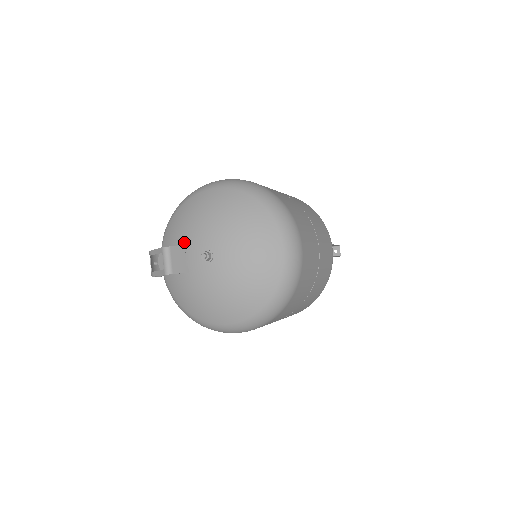
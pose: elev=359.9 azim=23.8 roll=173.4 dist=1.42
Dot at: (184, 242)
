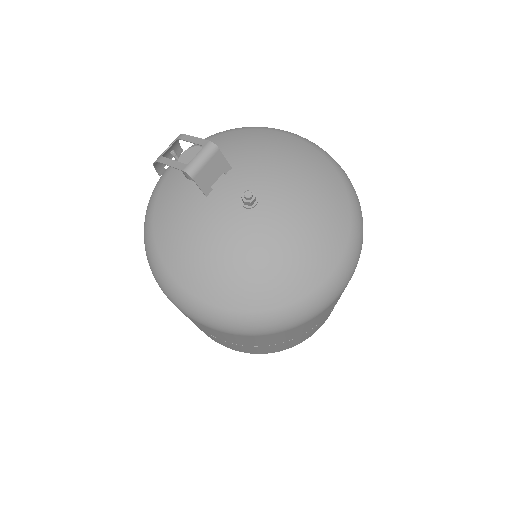
Dot at: (232, 162)
